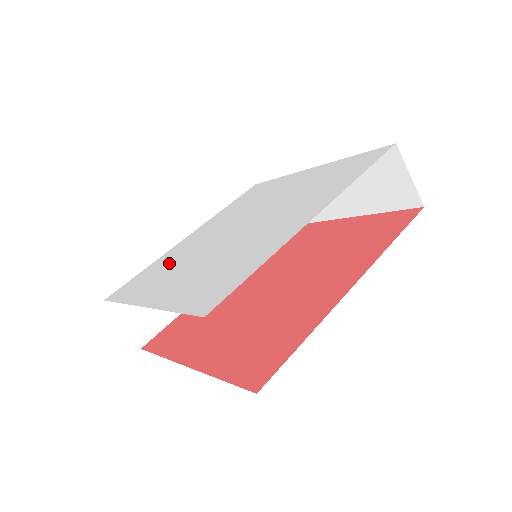
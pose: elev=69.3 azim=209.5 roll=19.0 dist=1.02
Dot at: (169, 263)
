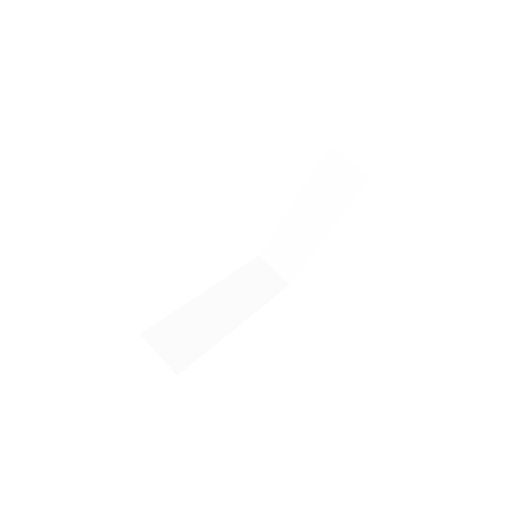
Dot at: occluded
